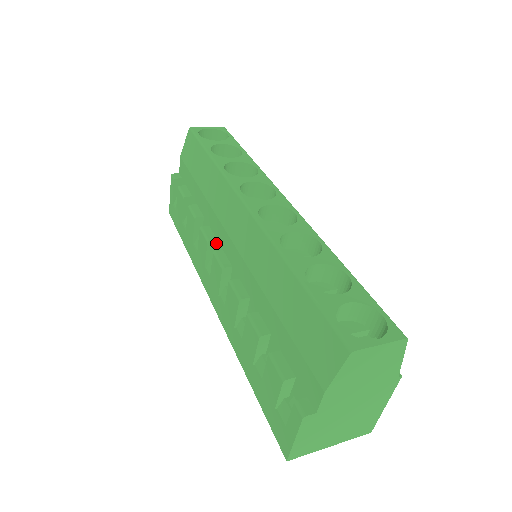
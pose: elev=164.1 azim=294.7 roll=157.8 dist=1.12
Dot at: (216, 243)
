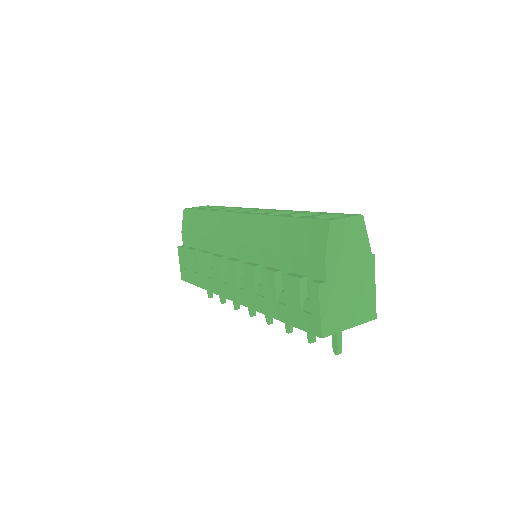
Dot at: (225, 259)
